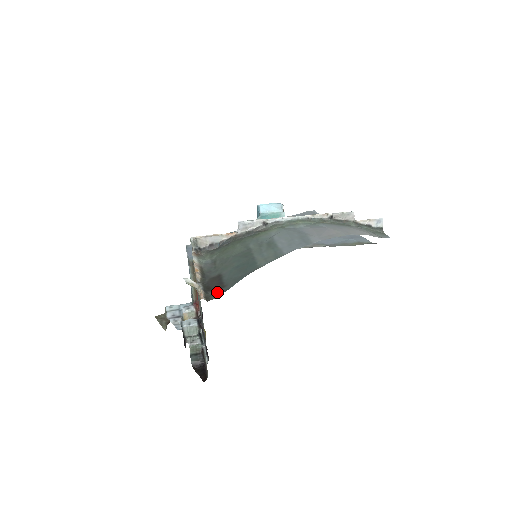
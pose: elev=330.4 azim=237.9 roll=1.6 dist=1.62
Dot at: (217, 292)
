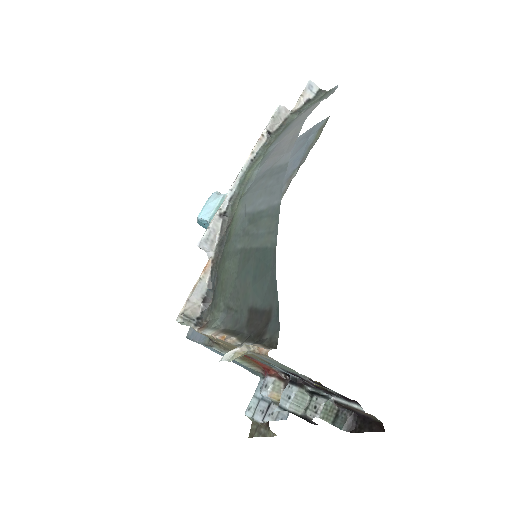
Dot at: (271, 326)
